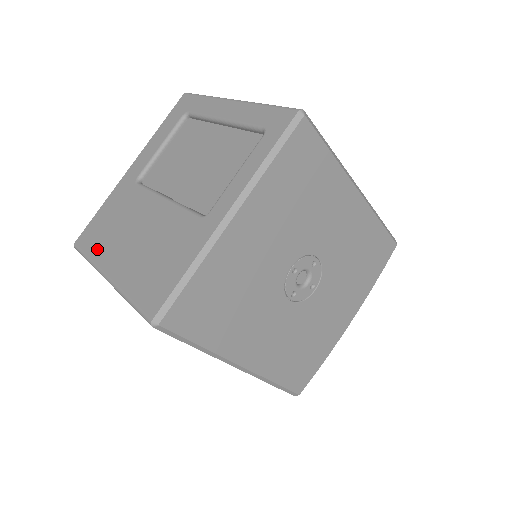
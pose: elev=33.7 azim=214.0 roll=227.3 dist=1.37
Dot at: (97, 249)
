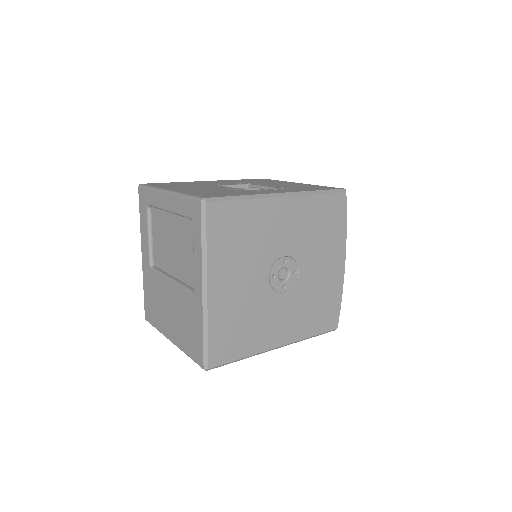
Dot at: (157, 322)
